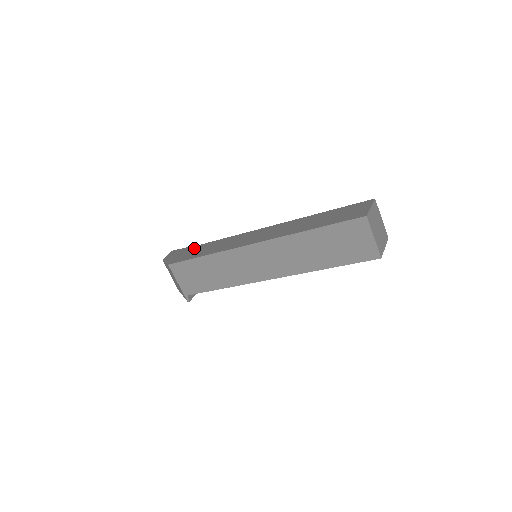
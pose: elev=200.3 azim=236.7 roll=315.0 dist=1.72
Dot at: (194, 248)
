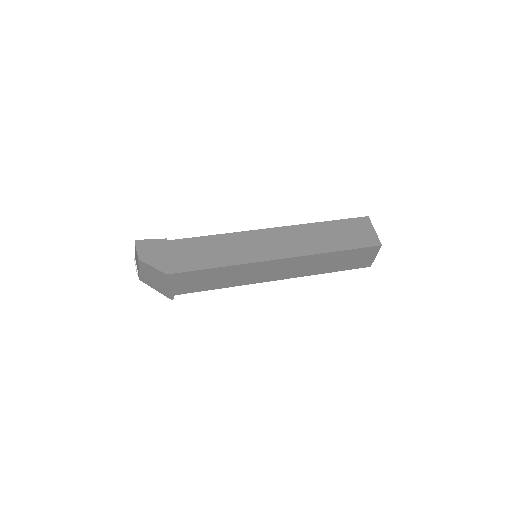
Dot at: (180, 245)
